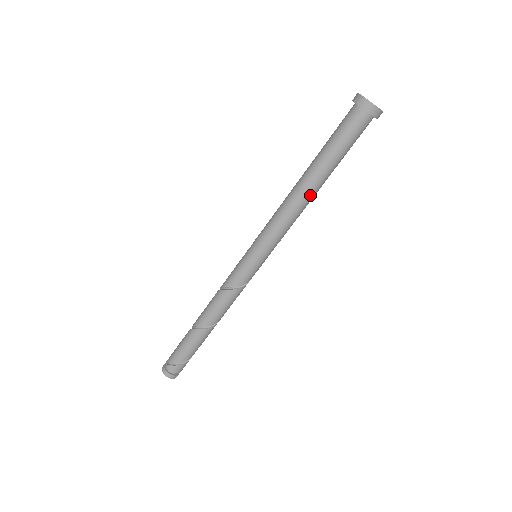
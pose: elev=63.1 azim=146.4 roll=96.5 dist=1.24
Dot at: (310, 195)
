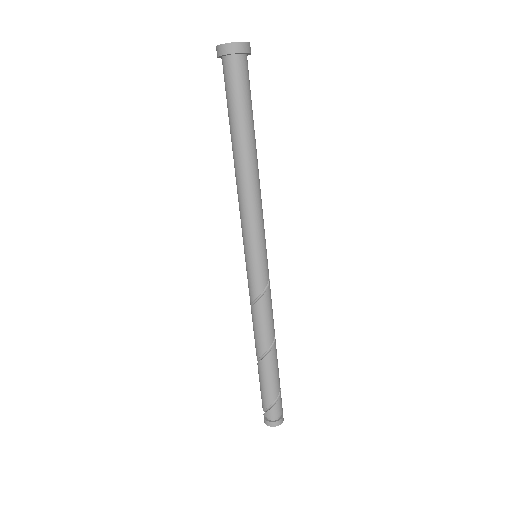
Dot at: (249, 165)
